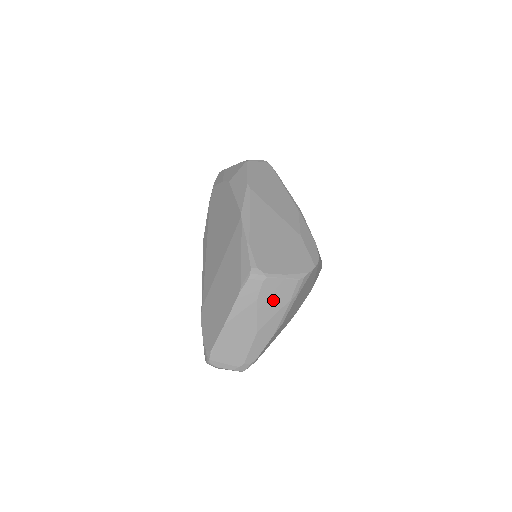
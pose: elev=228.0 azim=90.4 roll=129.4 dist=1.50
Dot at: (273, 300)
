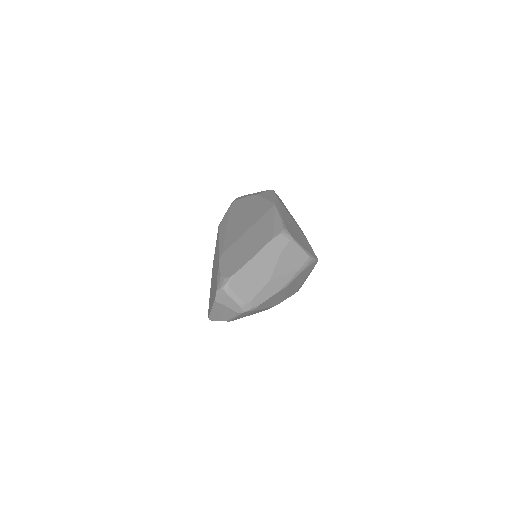
Dot at: (290, 261)
